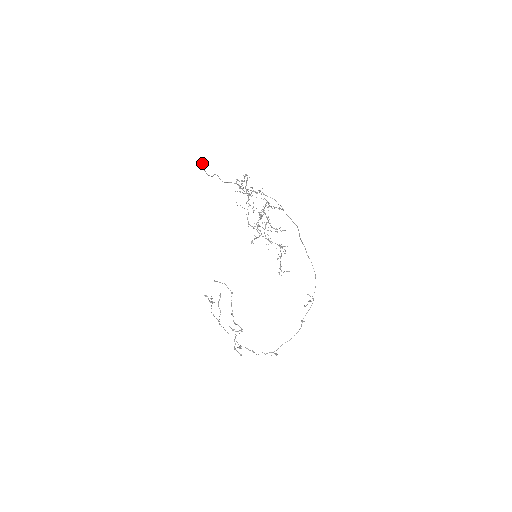
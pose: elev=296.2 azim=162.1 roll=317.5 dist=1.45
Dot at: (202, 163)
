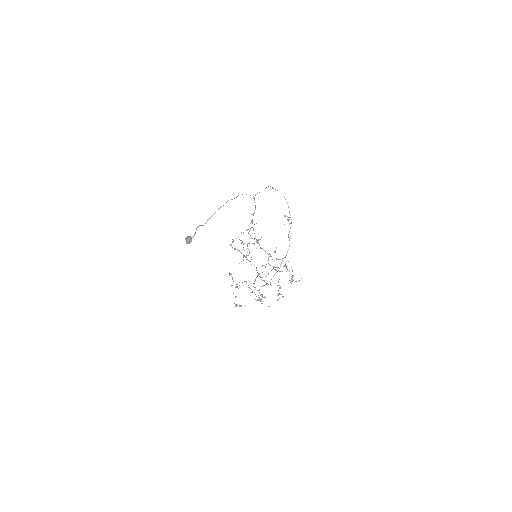
Dot at: (189, 240)
